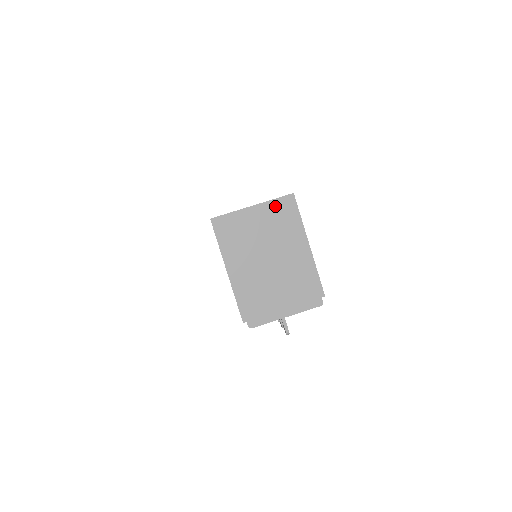
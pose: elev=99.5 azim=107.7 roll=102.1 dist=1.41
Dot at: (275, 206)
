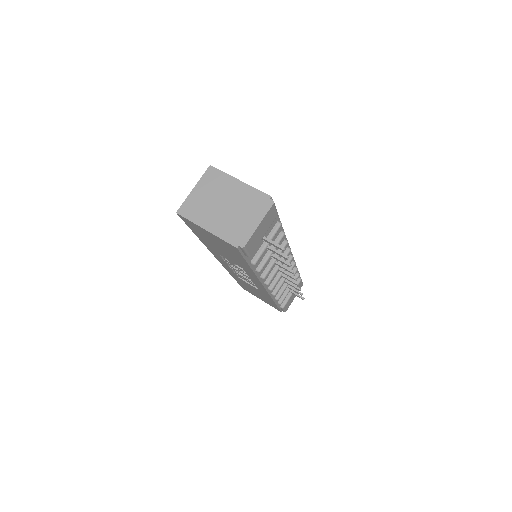
Dot at: (205, 179)
